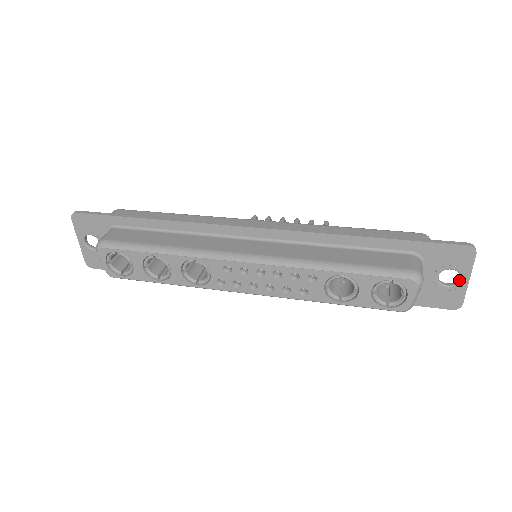
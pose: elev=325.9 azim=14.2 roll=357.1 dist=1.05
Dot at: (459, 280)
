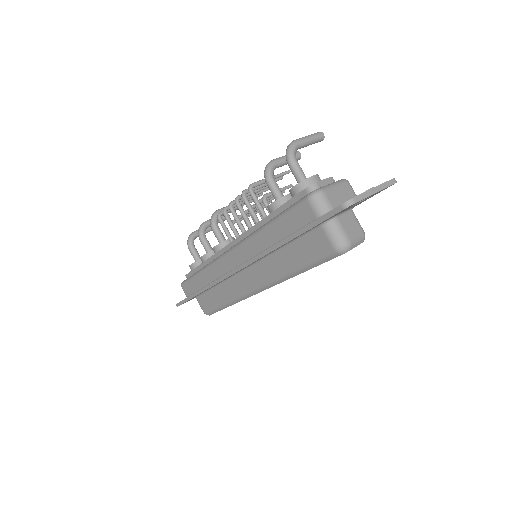
Dot at: occluded
